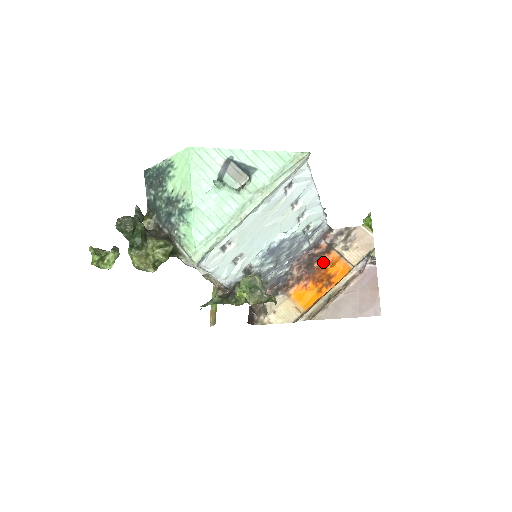
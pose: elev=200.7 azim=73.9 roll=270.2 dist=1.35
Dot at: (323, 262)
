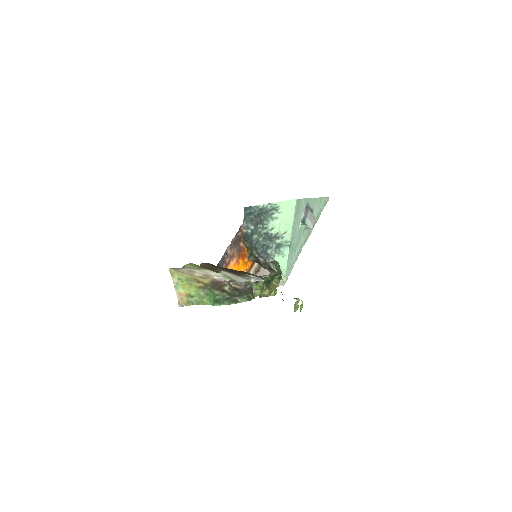
Dot at: occluded
